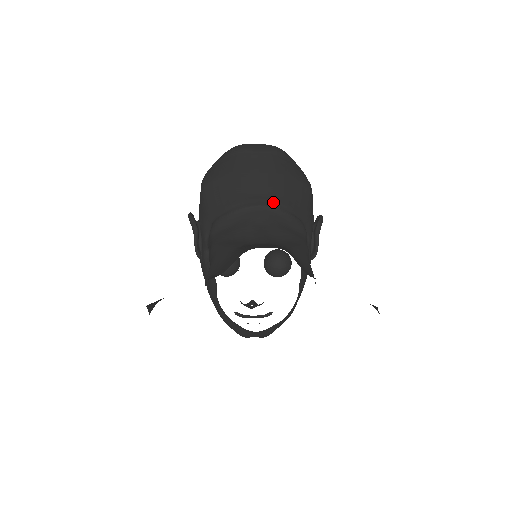
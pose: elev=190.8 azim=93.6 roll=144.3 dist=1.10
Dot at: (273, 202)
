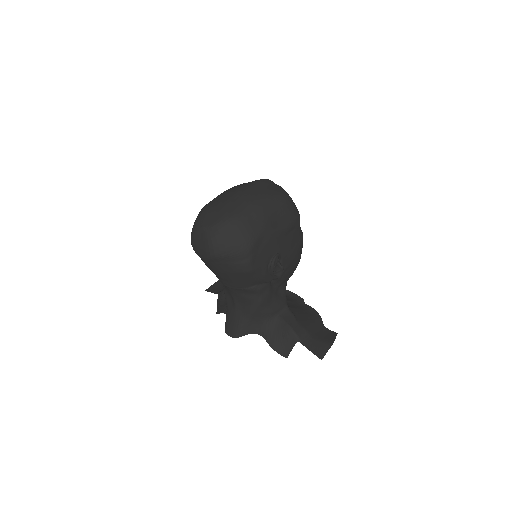
Dot at: (230, 286)
